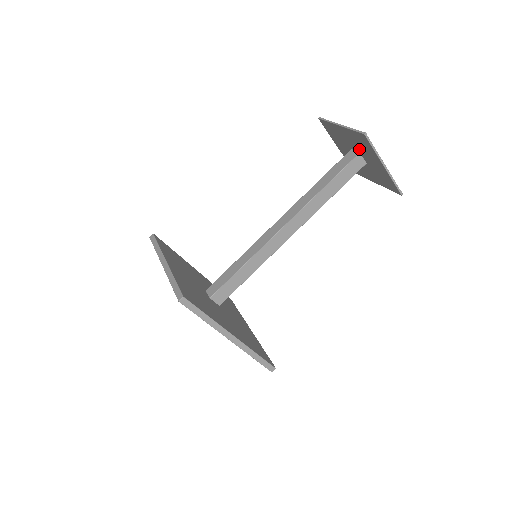
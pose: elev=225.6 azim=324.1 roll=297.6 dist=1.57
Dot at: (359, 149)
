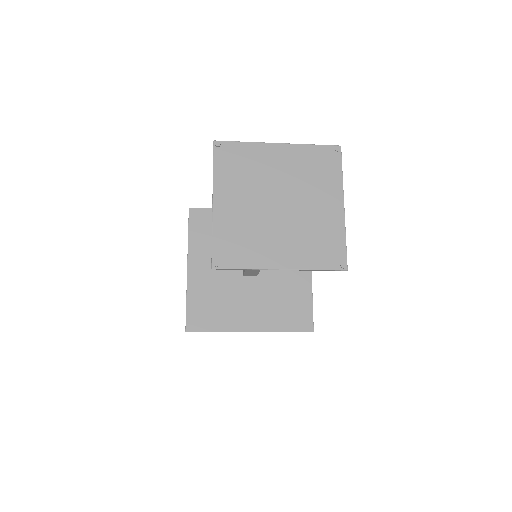
Dot at: (257, 222)
